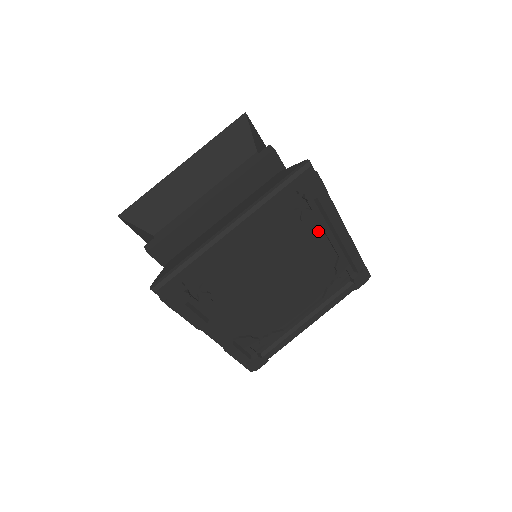
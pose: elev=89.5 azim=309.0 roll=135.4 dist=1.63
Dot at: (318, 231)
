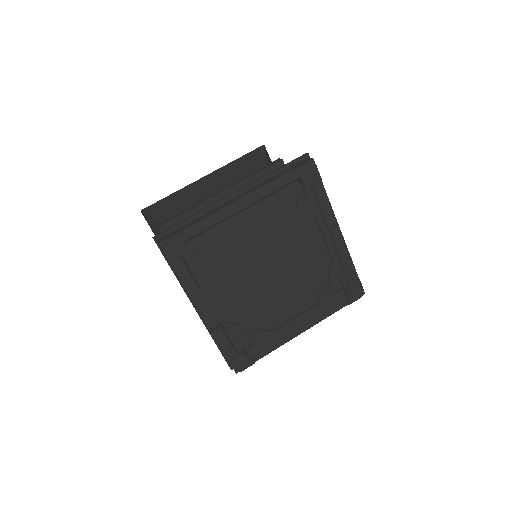
Dot at: (313, 224)
